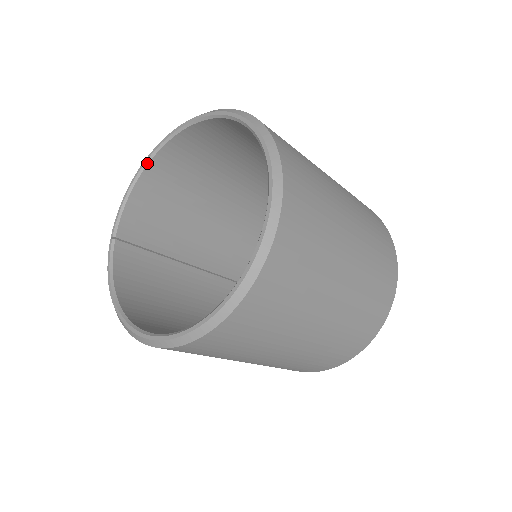
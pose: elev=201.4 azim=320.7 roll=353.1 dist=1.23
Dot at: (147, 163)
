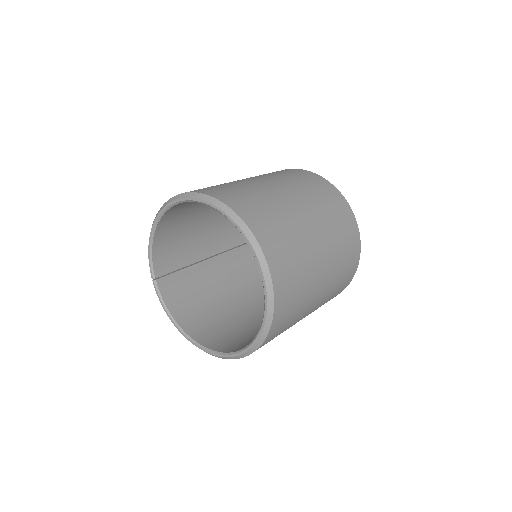
Dot at: (156, 225)
